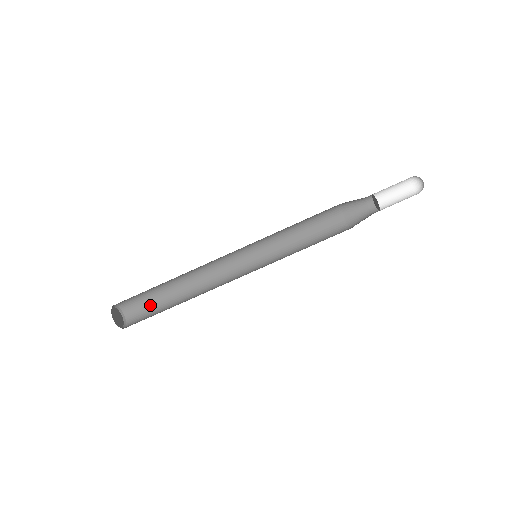
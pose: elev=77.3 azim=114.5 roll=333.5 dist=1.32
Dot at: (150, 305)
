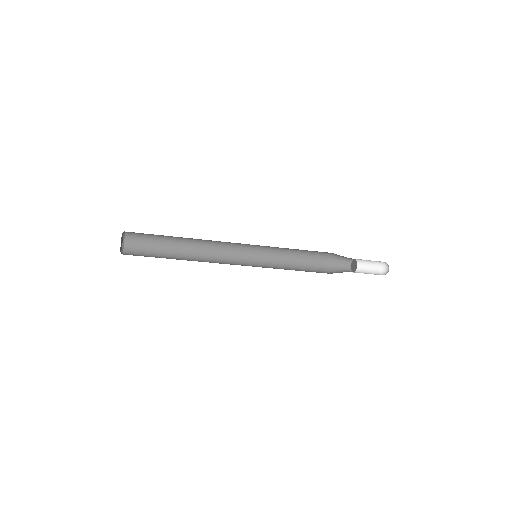
Dot at: (152, 235)
